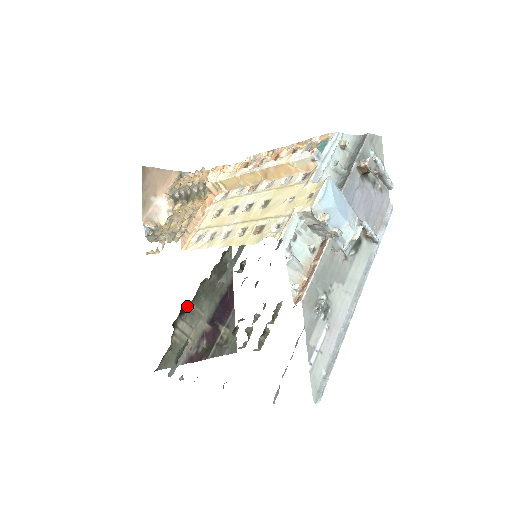
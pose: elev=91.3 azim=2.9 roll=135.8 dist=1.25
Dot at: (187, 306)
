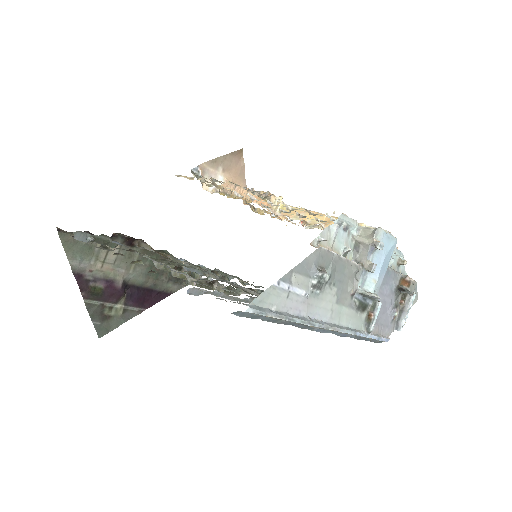
Dot at: (136, 246)
